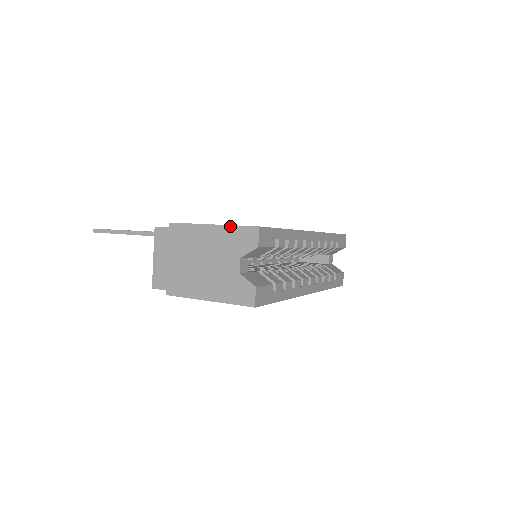
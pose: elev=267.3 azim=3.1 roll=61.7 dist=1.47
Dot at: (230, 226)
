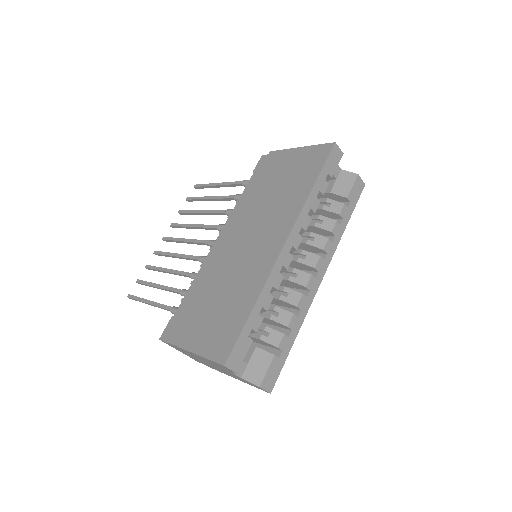
Dot at: (204, 358)
